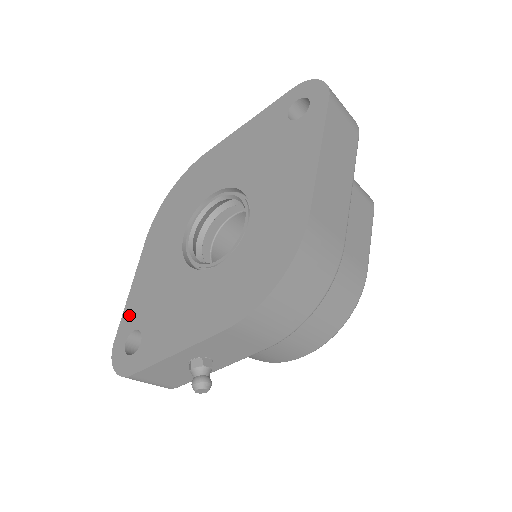
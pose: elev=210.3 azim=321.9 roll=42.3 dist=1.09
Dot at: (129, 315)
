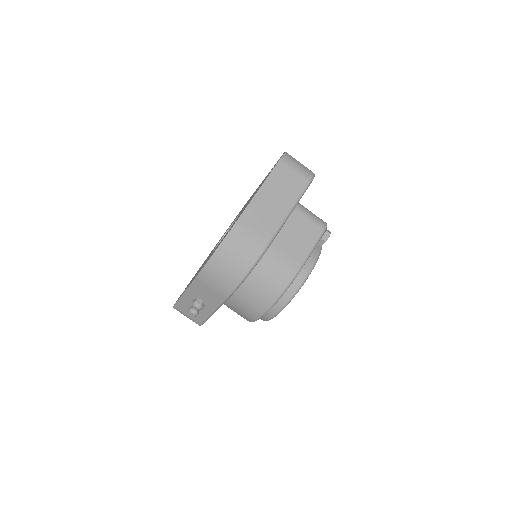
Dot at: occluded
